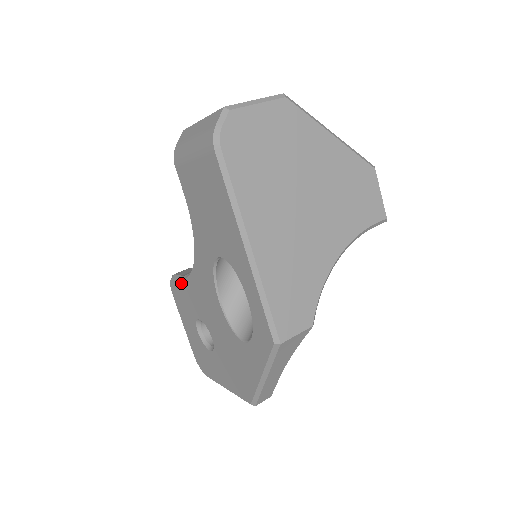
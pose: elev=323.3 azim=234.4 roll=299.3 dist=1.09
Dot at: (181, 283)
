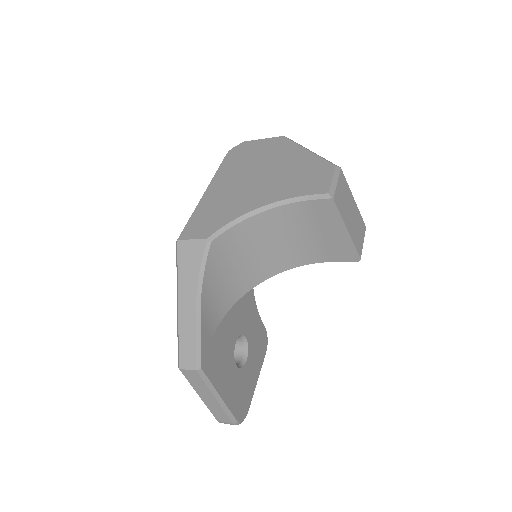
Dot at: occluded
